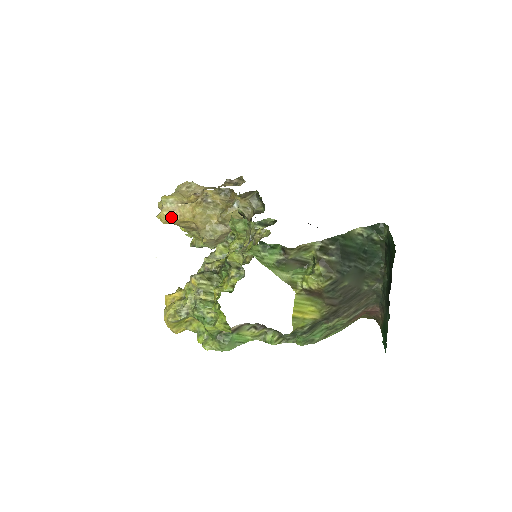
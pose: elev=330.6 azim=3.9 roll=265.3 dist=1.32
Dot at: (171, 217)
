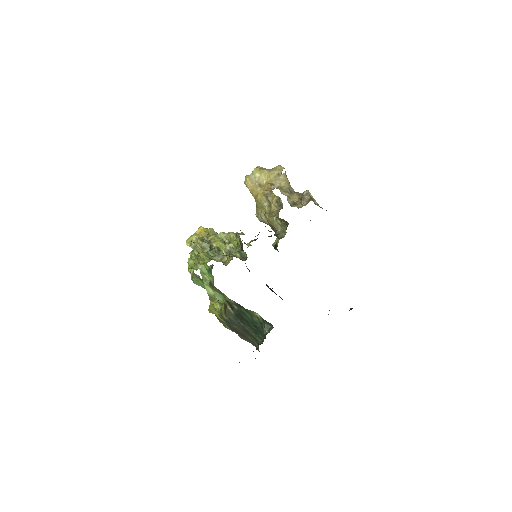
Dot at: (248, 185)
